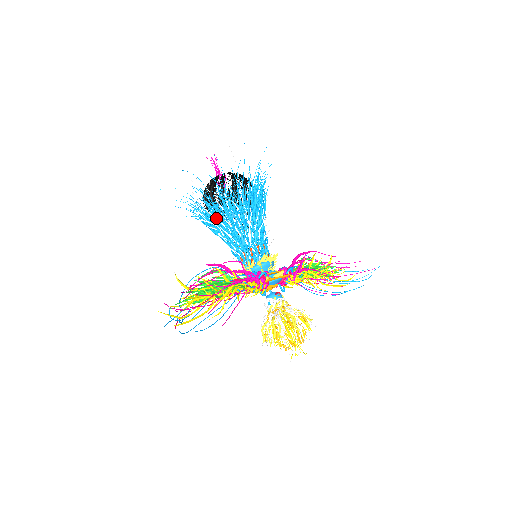
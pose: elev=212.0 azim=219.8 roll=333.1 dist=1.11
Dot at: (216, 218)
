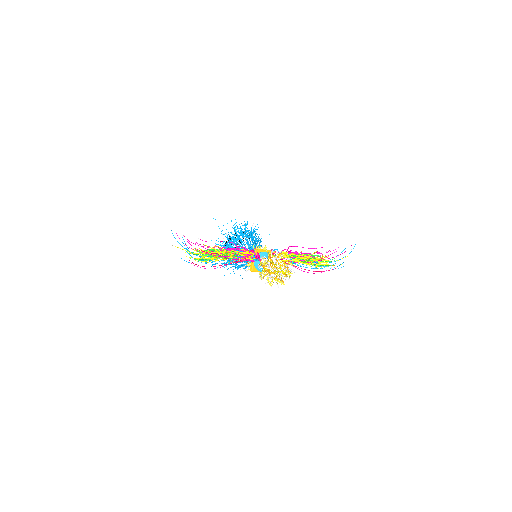
Dot at: occluded
